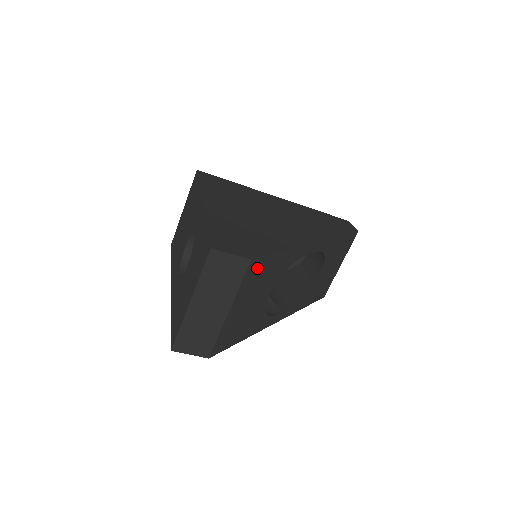
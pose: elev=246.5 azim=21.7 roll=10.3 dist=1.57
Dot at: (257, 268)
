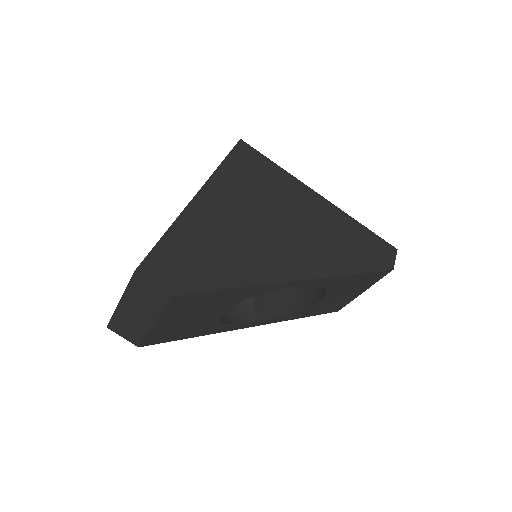
Dot at: (189, 299)
